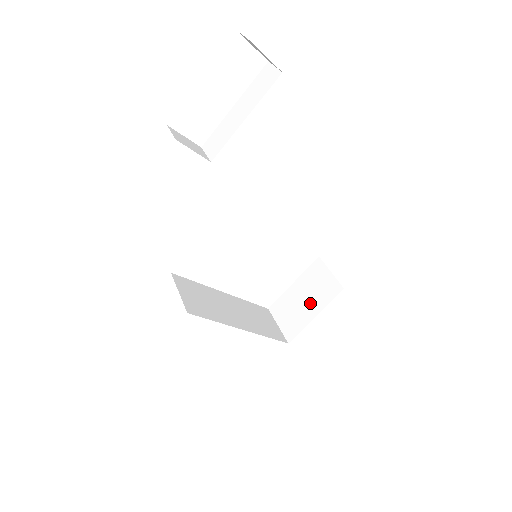
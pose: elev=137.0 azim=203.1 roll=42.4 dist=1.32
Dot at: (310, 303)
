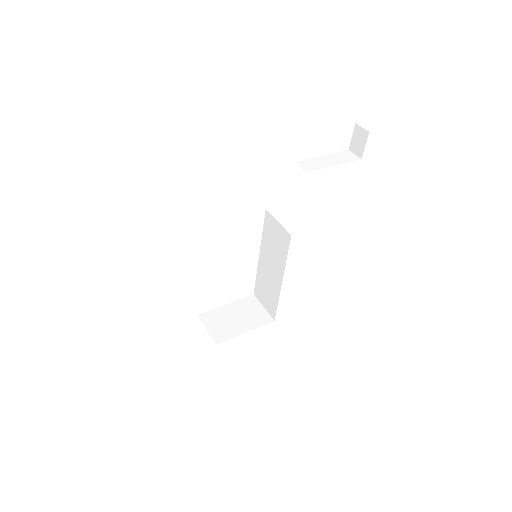
Dot at: (242, 322)
